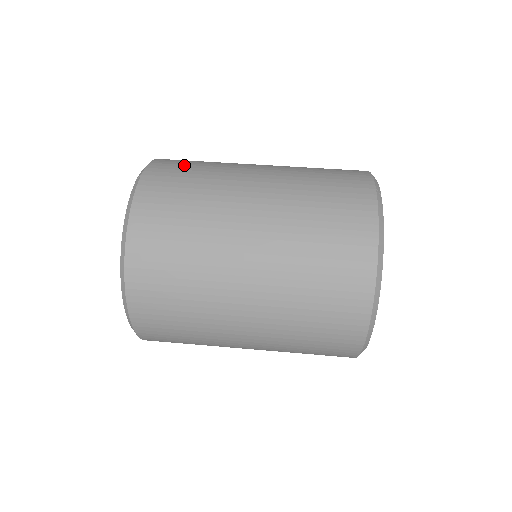
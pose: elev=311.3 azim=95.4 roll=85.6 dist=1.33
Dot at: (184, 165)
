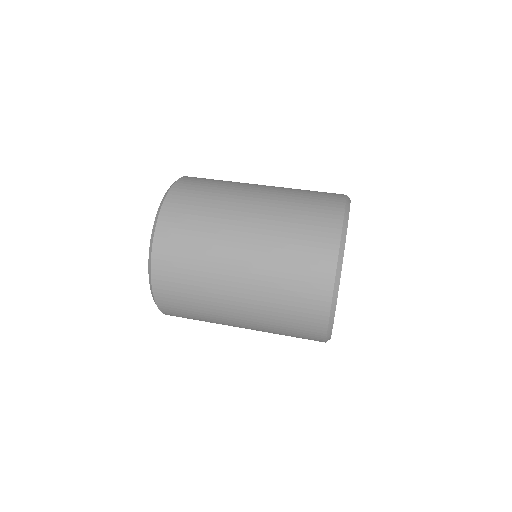
Dot at: occluded
